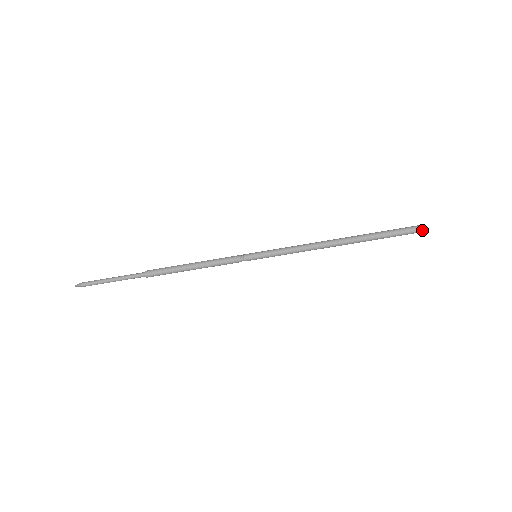
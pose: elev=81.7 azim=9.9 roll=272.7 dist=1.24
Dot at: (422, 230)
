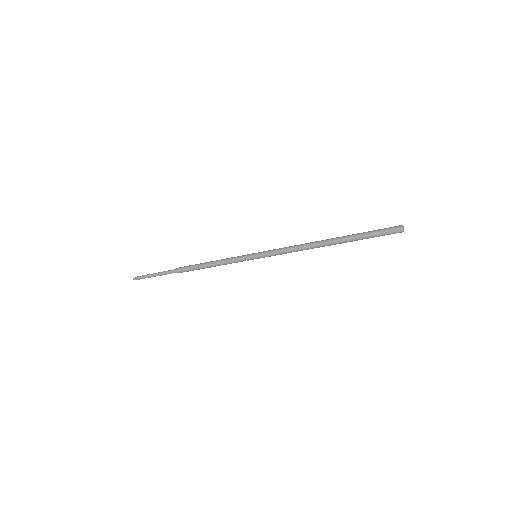
Dot at: (401, 232)
